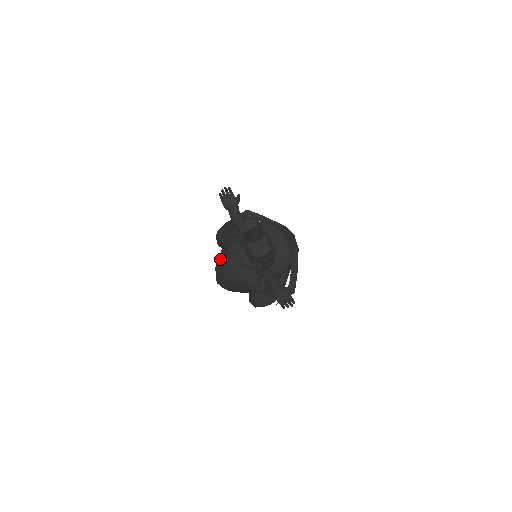
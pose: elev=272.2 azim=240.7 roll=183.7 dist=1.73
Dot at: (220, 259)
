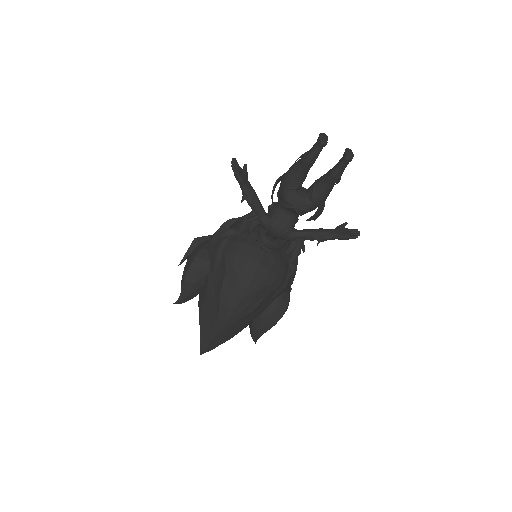
Dot at: (231, 276)
